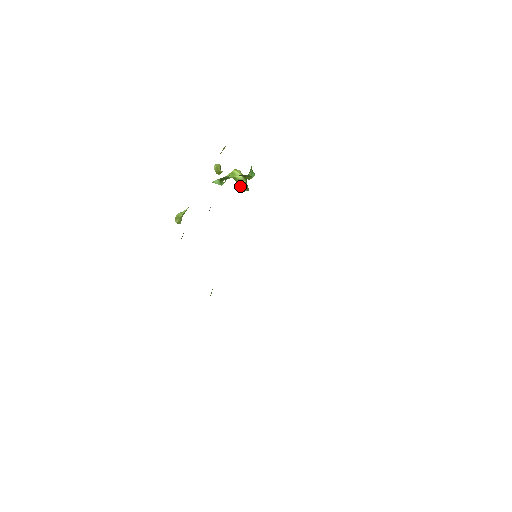
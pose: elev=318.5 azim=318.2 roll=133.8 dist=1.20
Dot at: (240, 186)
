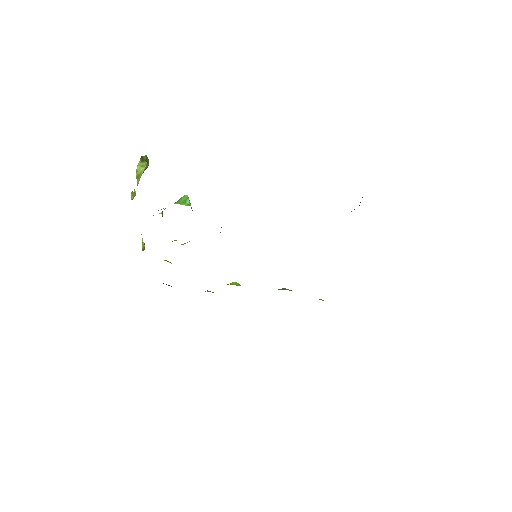
Dot at: occluded
